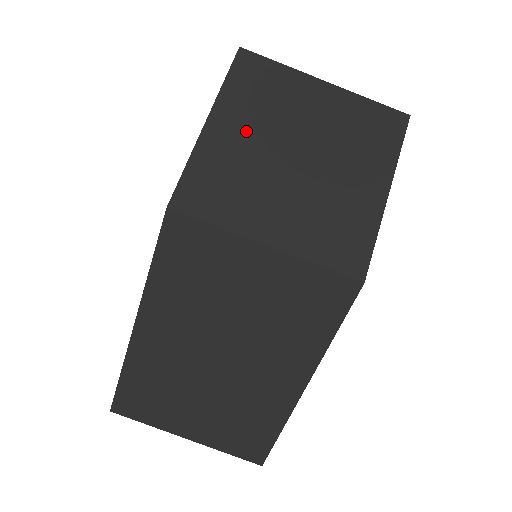
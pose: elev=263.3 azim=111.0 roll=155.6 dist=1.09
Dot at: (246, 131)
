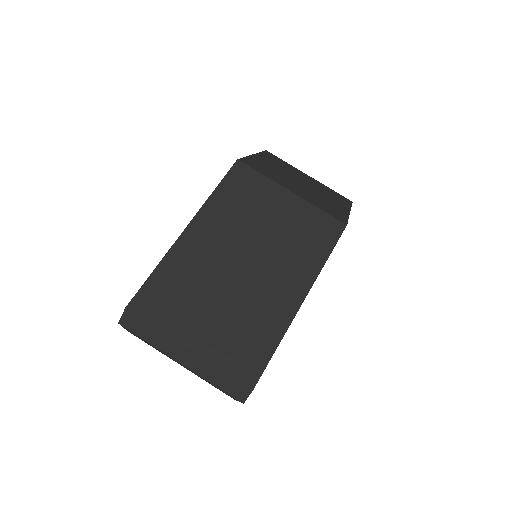
Dot at: (274, 165)
